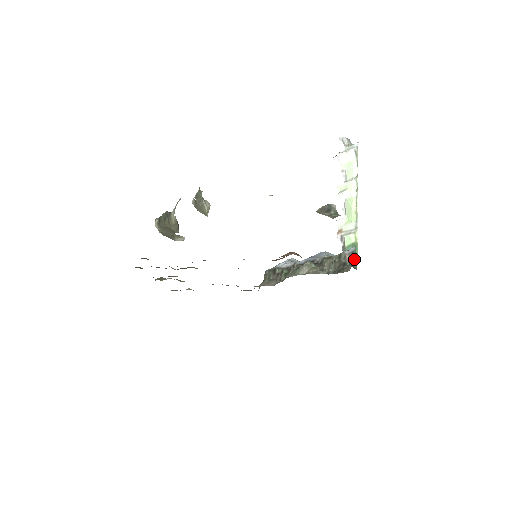
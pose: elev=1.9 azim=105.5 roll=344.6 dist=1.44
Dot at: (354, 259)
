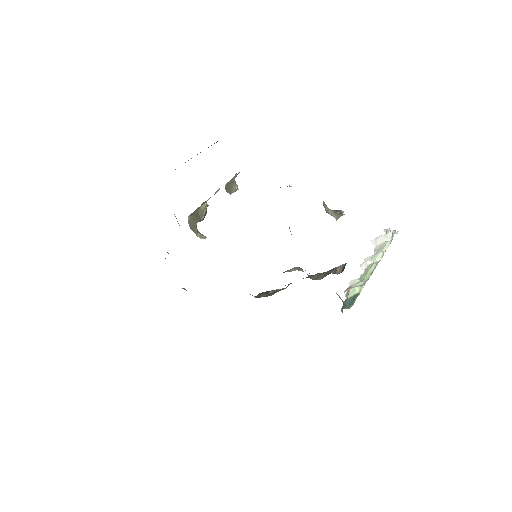
Dot at: (343, 270)
